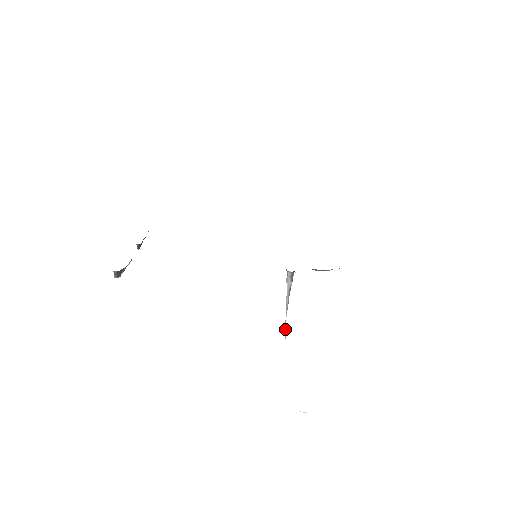
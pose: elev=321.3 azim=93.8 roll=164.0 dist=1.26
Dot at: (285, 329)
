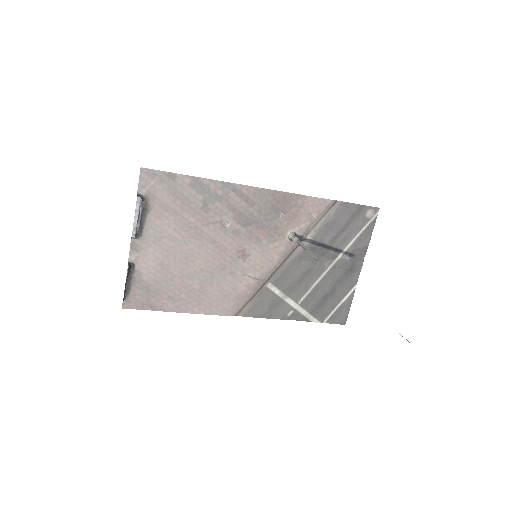
Dot at: (313, 256)
